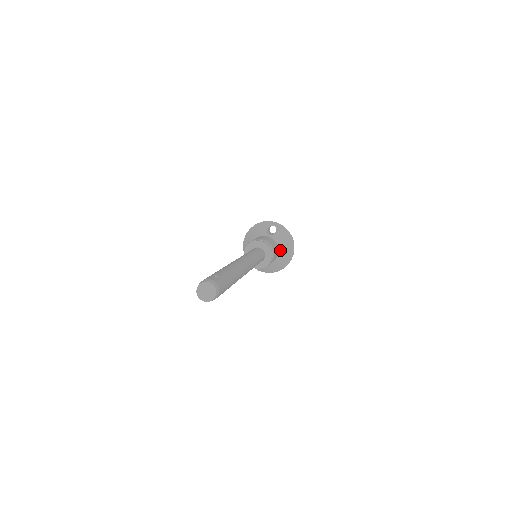
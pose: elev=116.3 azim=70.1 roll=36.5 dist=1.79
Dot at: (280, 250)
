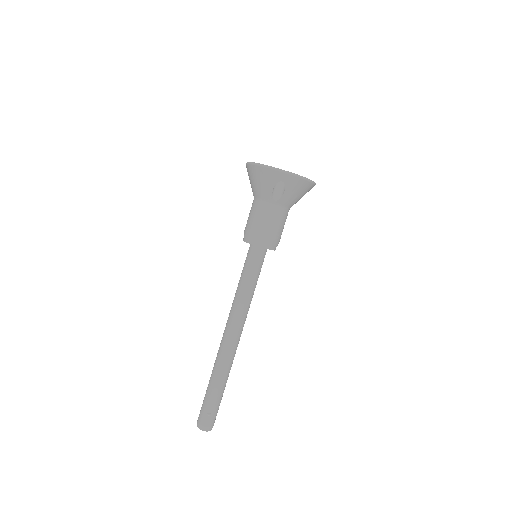
Dot at: occluded
